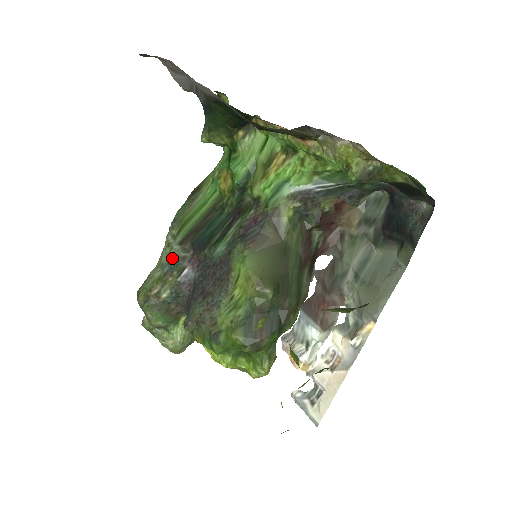
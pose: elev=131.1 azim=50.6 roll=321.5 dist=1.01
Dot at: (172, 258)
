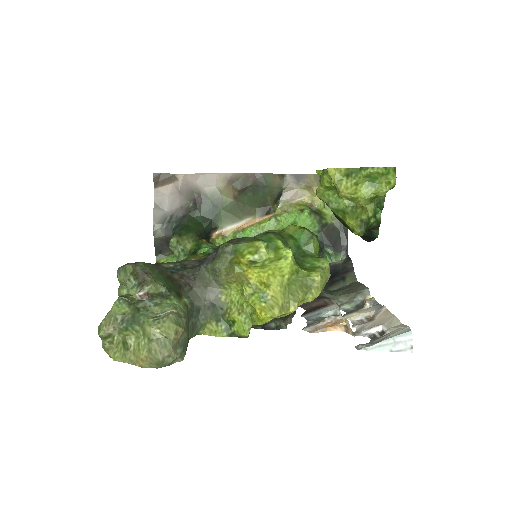
Dot at: occluded
